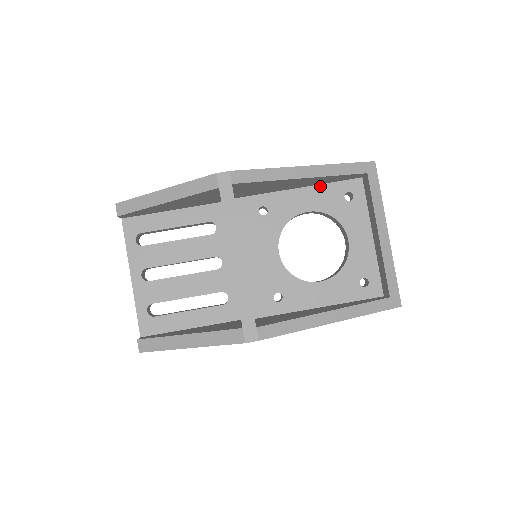
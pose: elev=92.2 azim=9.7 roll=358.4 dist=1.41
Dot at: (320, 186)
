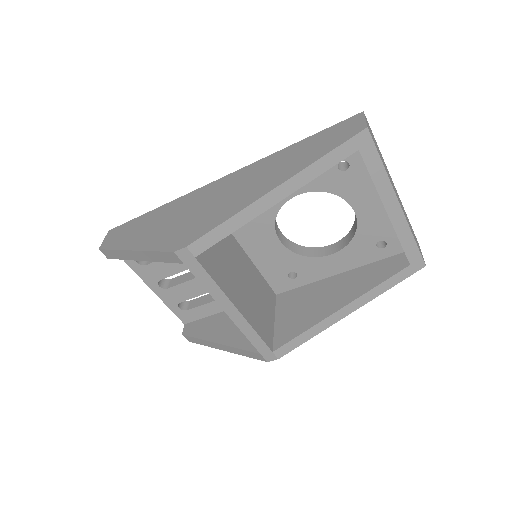
Dot at: occluded
